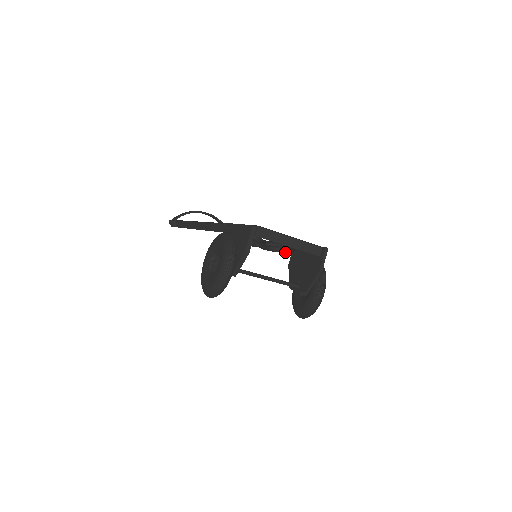
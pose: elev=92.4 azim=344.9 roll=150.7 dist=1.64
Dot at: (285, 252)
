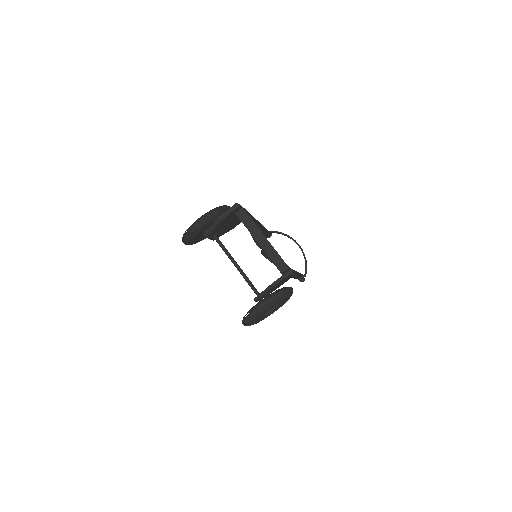
Dot at: (269, 259)
